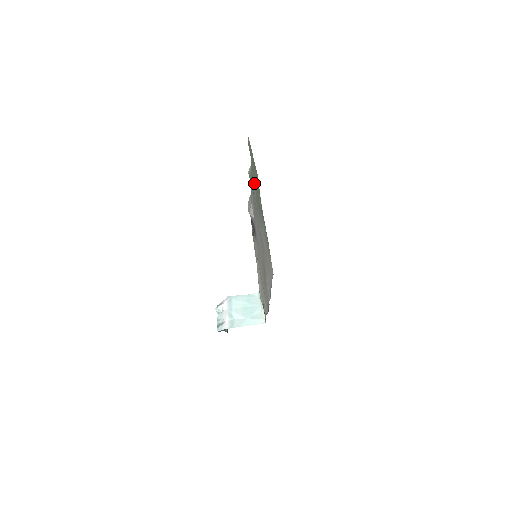
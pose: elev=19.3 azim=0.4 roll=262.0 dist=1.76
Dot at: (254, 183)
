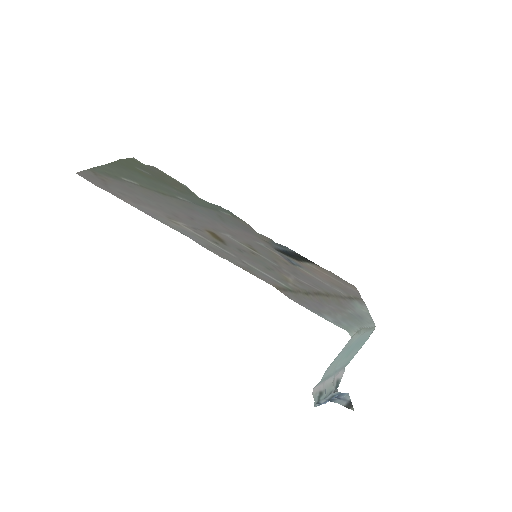
Dot at: (163, 183)
